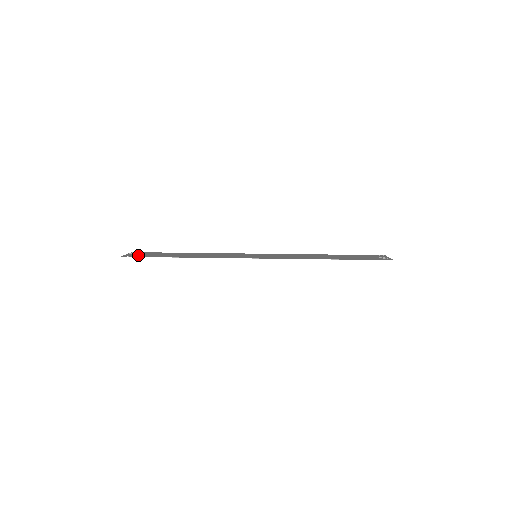
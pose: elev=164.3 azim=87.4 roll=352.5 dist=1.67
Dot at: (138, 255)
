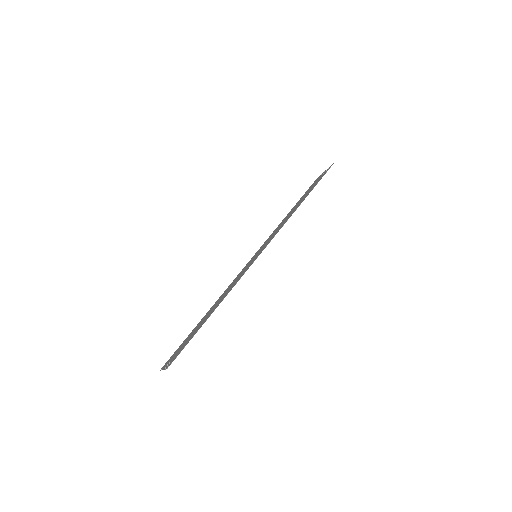
Dot at: (176, 355)
